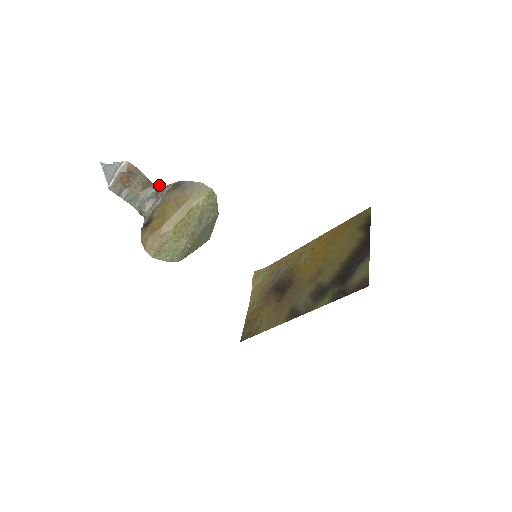
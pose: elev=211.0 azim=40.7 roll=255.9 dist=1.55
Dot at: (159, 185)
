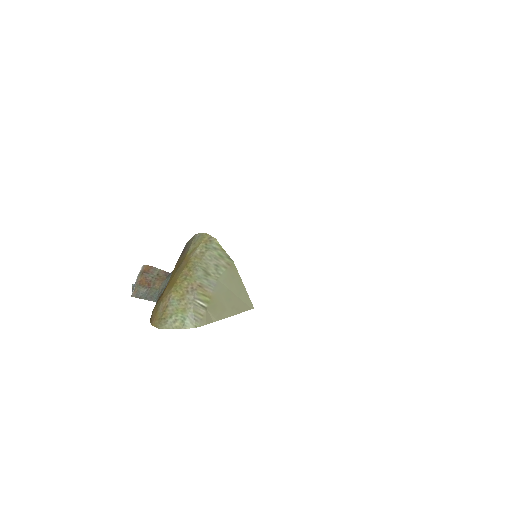
Dot at: occluded
